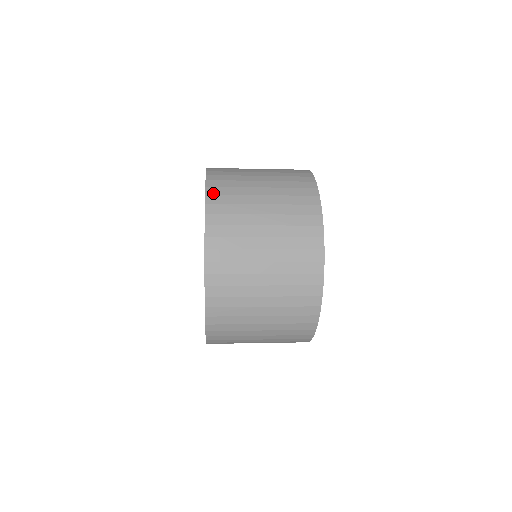
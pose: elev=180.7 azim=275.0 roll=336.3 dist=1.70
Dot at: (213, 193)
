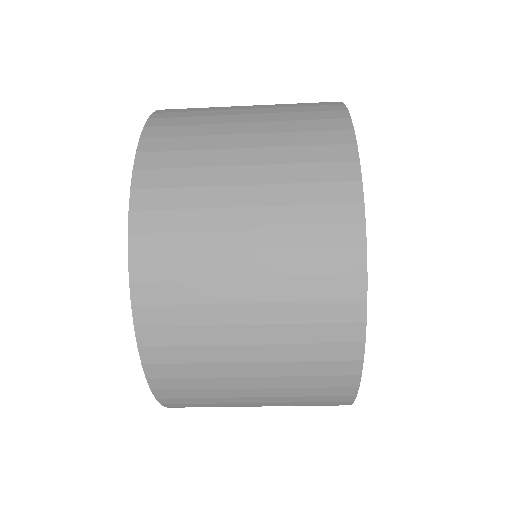
Dot at: occluded
